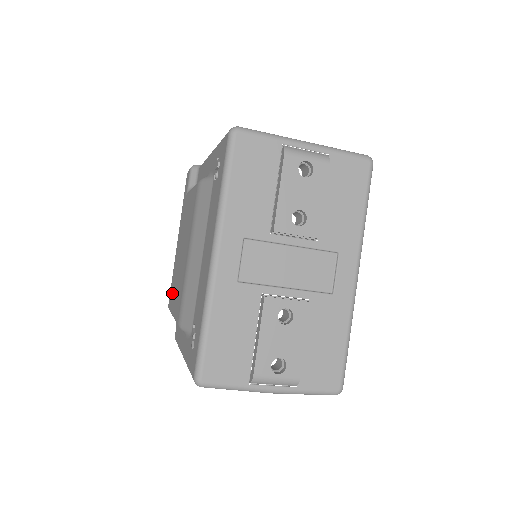
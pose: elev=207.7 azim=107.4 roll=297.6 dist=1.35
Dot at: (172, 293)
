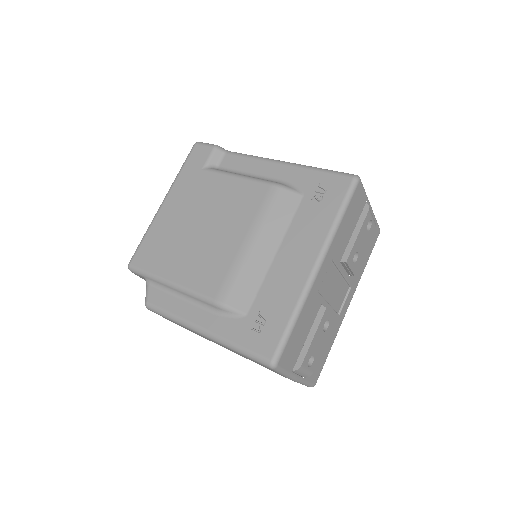
Dot at: (157, 257)
